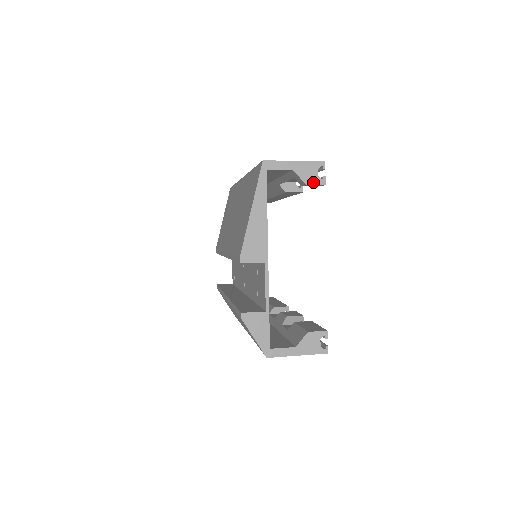
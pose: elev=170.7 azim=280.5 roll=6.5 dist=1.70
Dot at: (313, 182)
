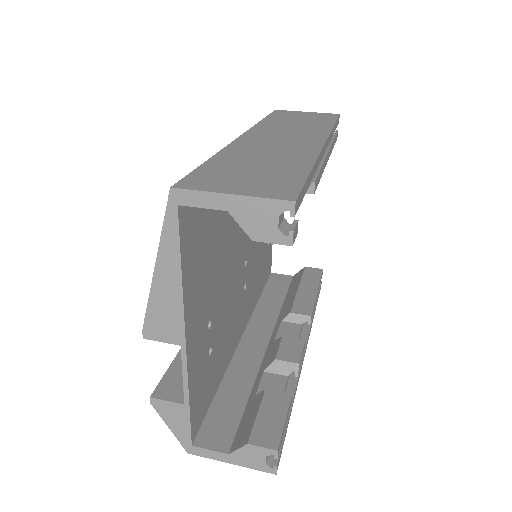
Dot at: (267, 238)
